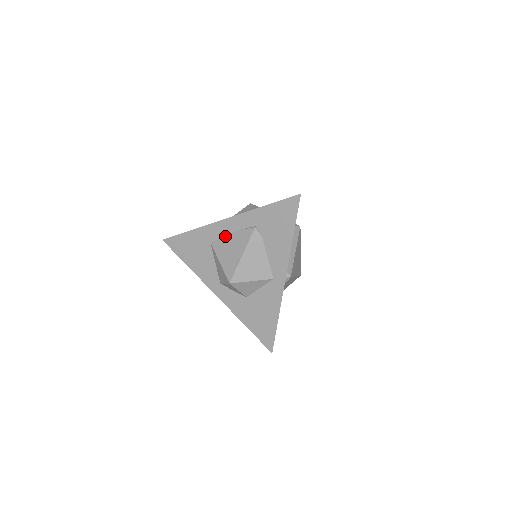
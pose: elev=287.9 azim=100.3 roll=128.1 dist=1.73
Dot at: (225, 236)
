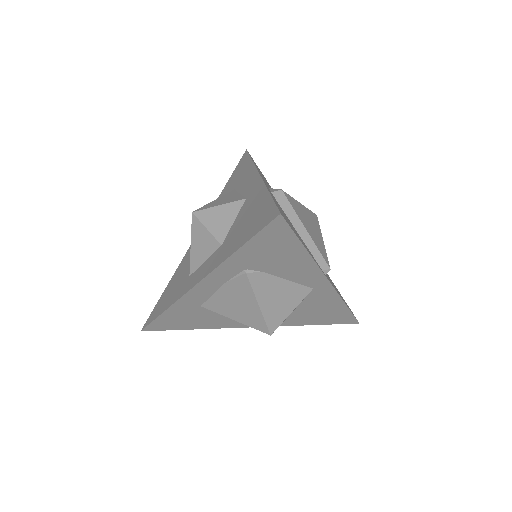
Dot at: (213, 295)
